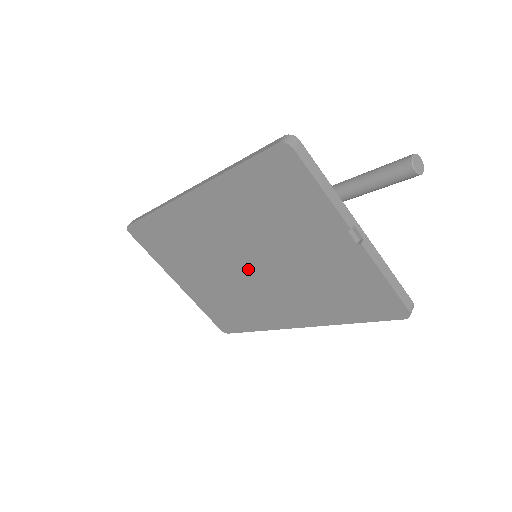
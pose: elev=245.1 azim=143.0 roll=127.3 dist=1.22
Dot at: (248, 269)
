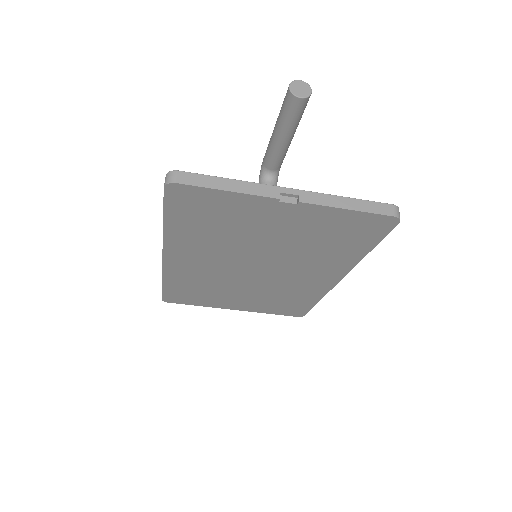
Dot at: (258, 271)
